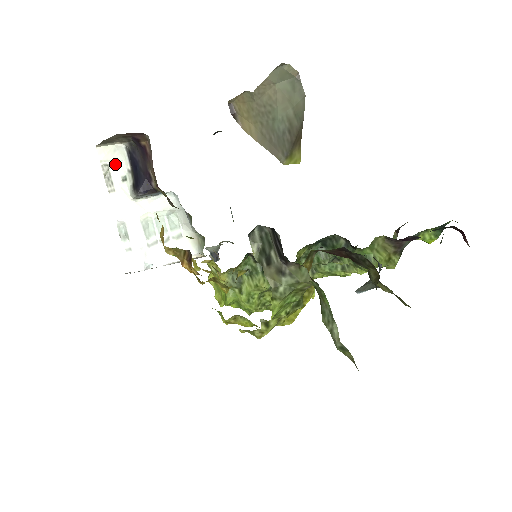
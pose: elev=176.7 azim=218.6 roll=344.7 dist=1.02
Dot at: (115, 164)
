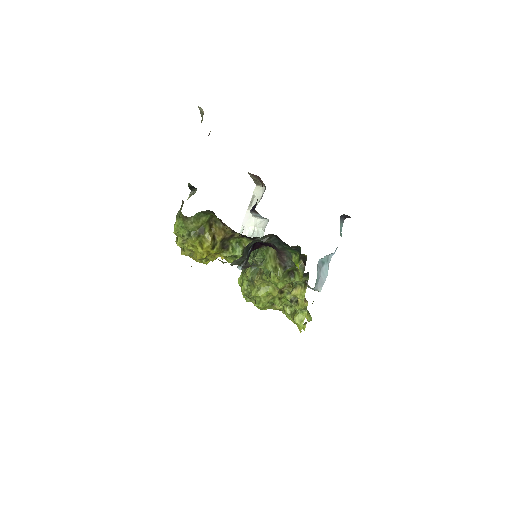
Dot at: (257, 196)
